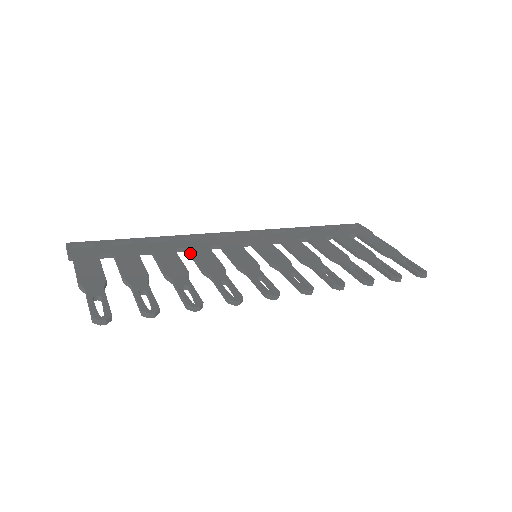
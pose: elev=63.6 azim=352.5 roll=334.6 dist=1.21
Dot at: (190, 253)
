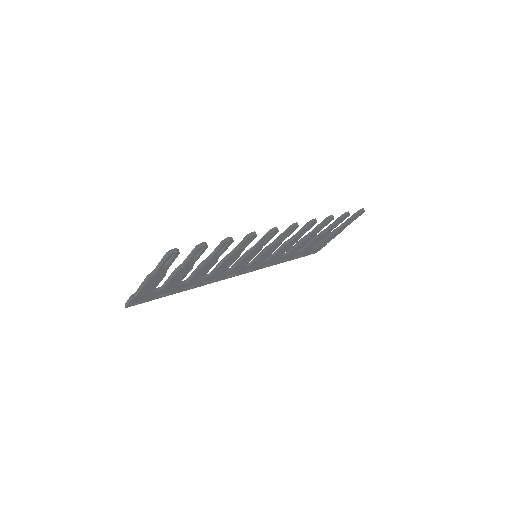
Dot at: (212, 271)
